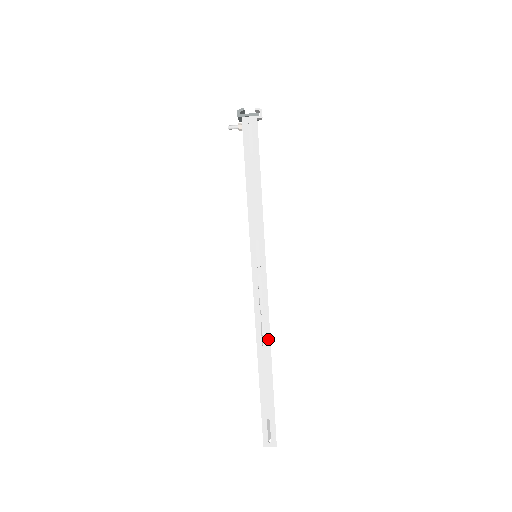
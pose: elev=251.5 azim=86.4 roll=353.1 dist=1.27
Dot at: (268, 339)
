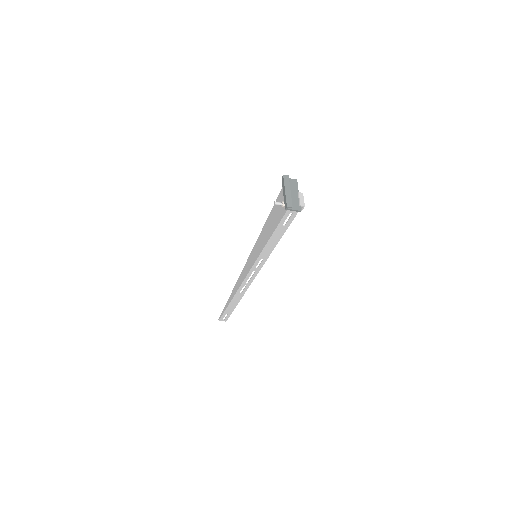
Dot at: (245, 291)
